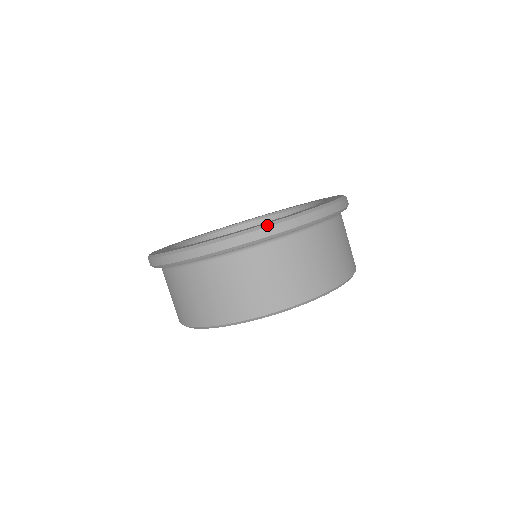
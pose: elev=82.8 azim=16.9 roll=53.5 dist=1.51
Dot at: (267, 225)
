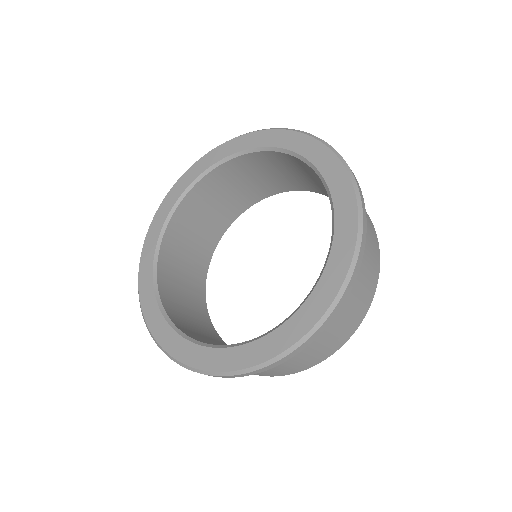
Dot at: (187, 368)
